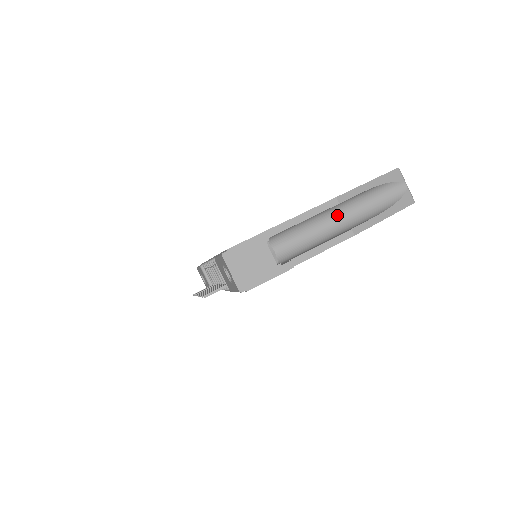
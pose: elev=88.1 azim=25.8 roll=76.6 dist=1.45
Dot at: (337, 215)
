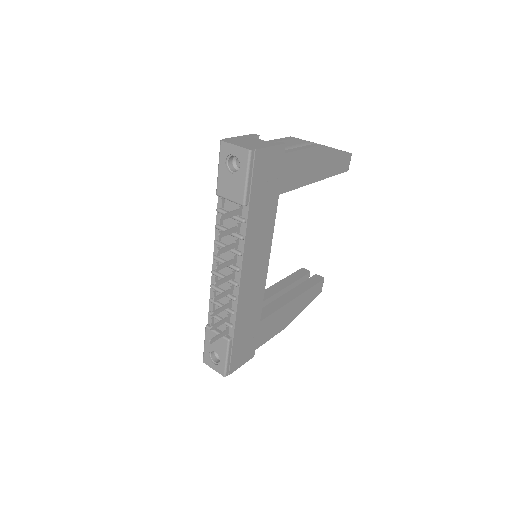
Dot at: occluded
